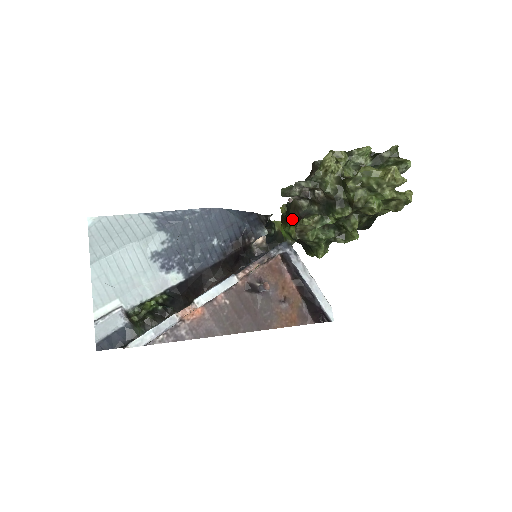
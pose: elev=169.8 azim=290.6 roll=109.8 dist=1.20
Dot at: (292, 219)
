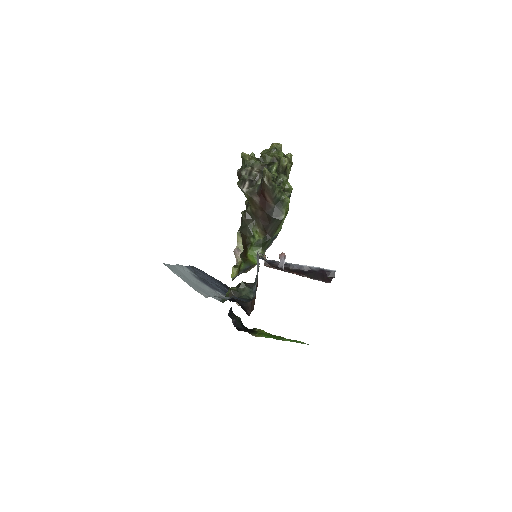
Dot at: (251, 228)
